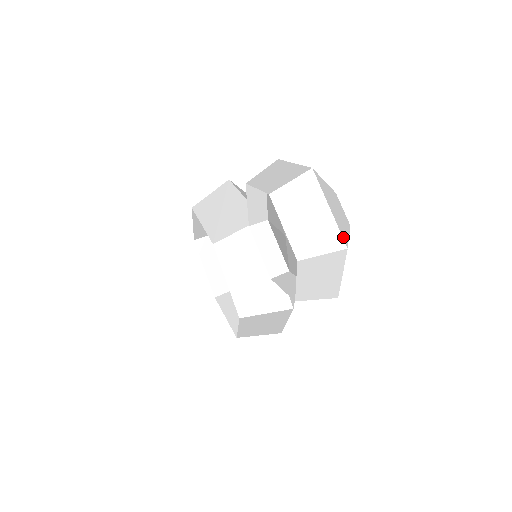
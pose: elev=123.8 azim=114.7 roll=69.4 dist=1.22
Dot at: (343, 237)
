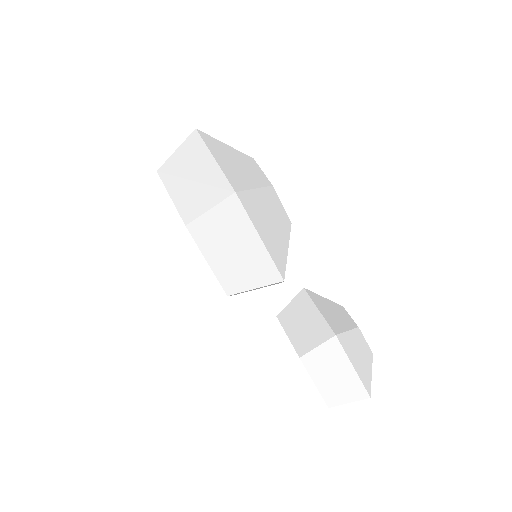
Dot at: occluded
